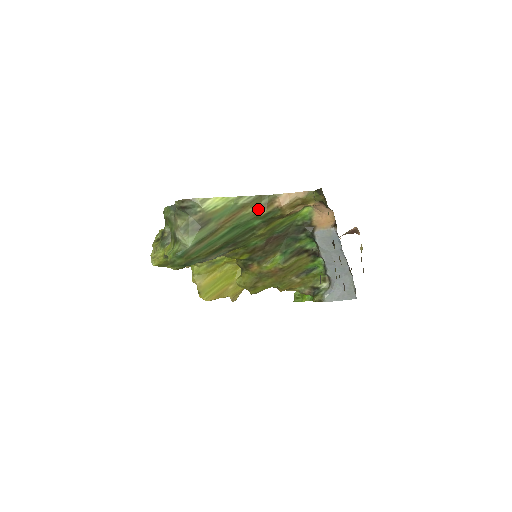
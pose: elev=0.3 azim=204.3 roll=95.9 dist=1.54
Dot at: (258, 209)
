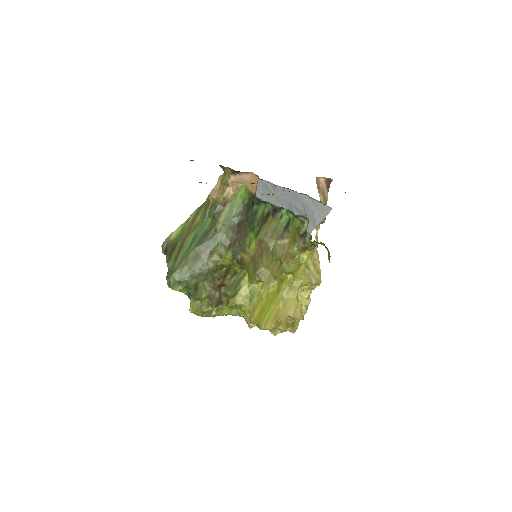
Dot at: (203, 213)
